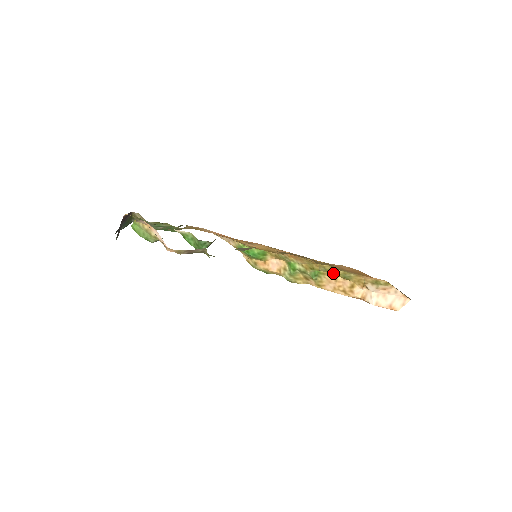
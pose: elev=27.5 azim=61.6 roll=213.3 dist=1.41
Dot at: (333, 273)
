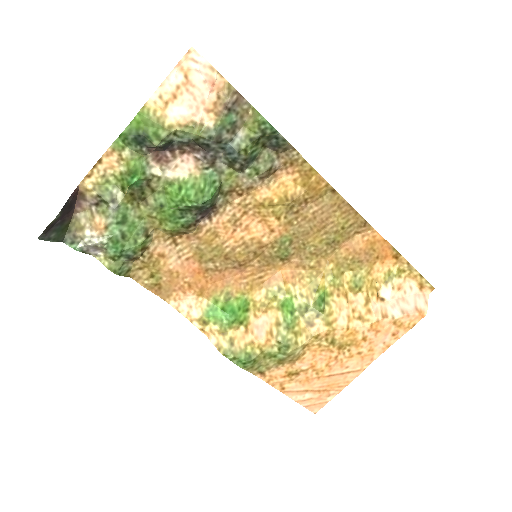
Dot at: (342, 284)
